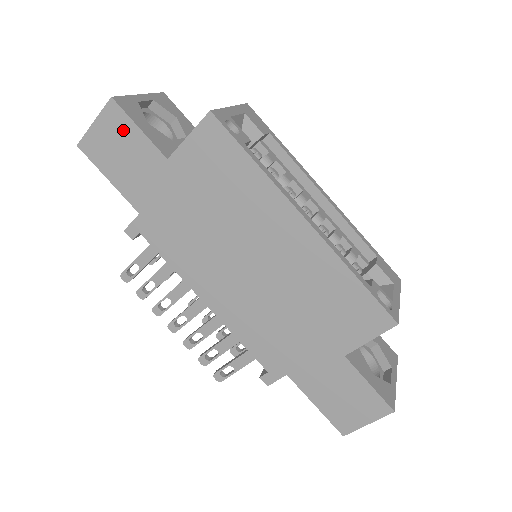
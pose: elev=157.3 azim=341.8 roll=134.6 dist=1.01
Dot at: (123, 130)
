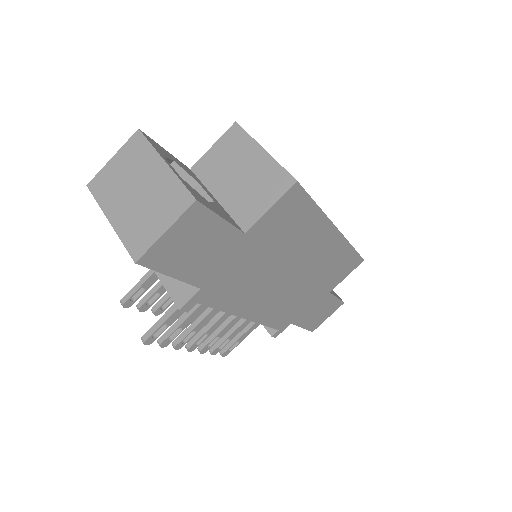
Dot at: (203, 226)
